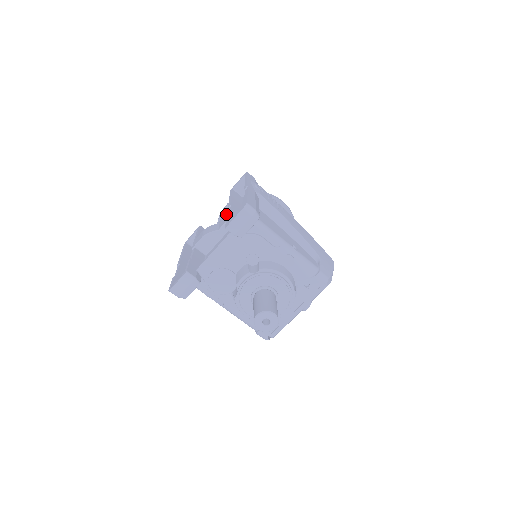
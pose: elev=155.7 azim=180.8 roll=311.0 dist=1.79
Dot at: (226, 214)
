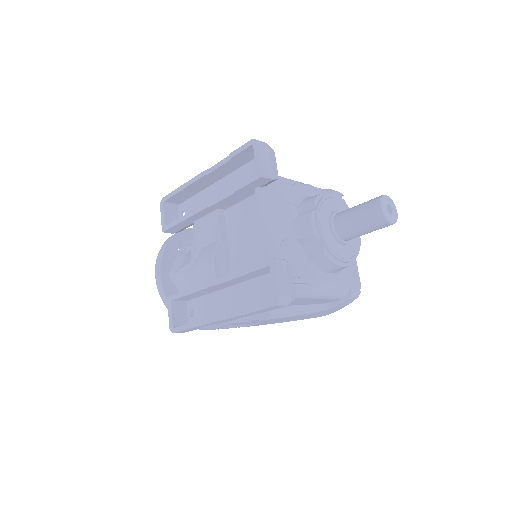
Dot at: (198, 235)
